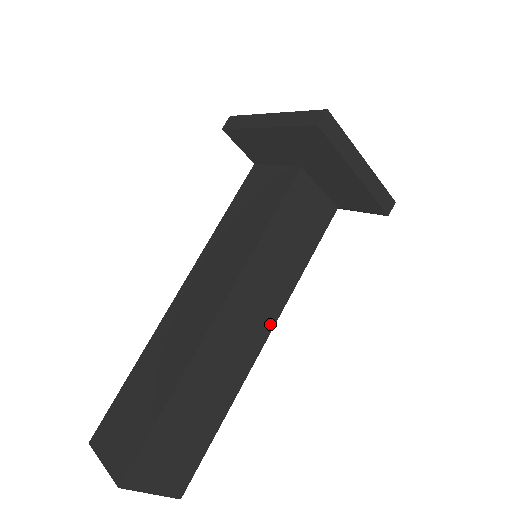
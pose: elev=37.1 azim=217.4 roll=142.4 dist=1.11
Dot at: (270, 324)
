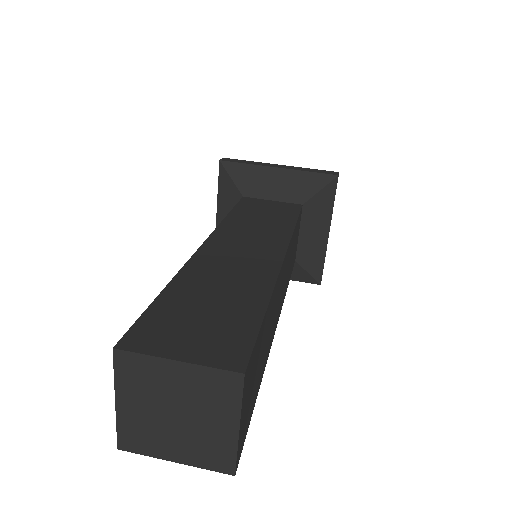
Dot at: (280, 312)
